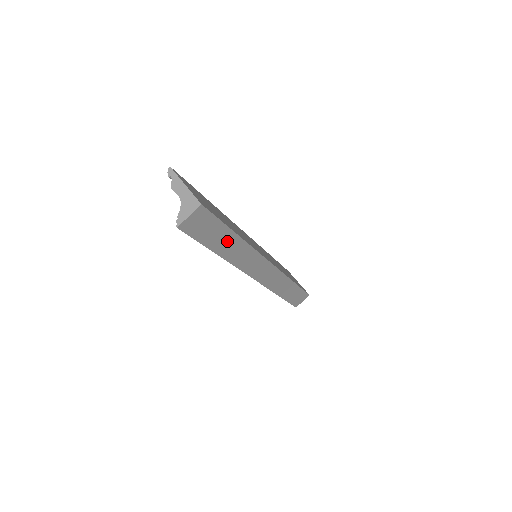
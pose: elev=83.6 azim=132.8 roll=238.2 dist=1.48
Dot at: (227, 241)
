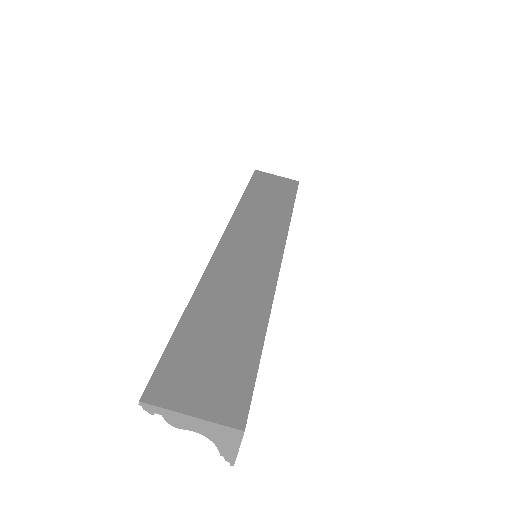
Dot at: occluded
